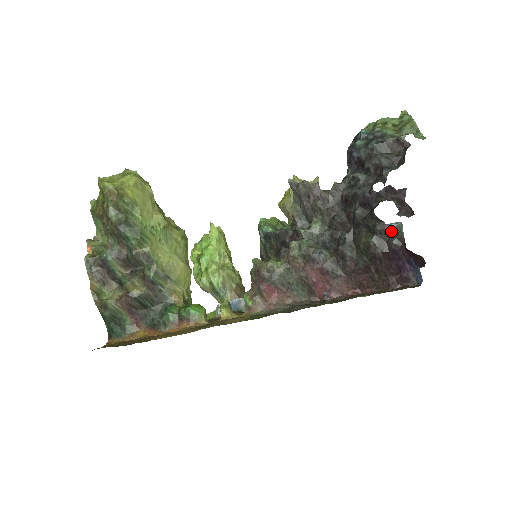
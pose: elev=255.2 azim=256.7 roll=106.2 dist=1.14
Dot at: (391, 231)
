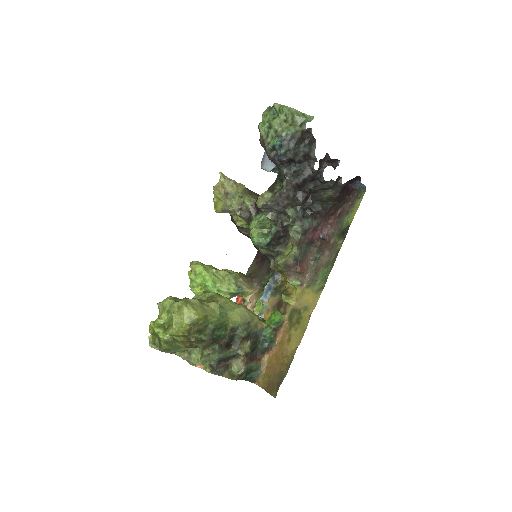
Dot at: (337, 180)
